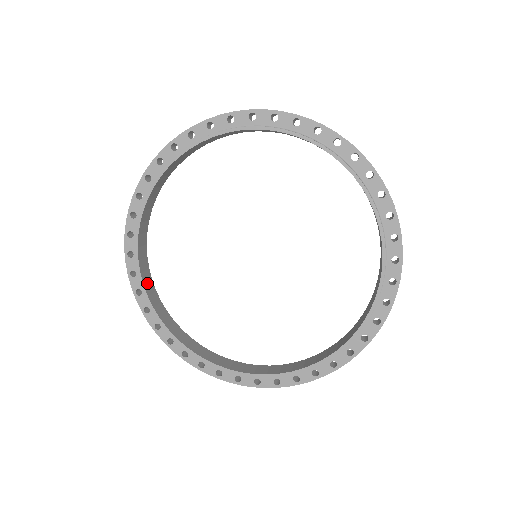
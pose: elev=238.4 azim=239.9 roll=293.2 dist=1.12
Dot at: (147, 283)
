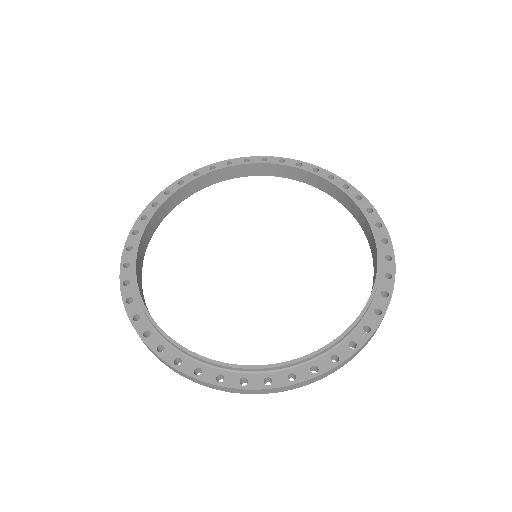
Dot at: (142, 244)
